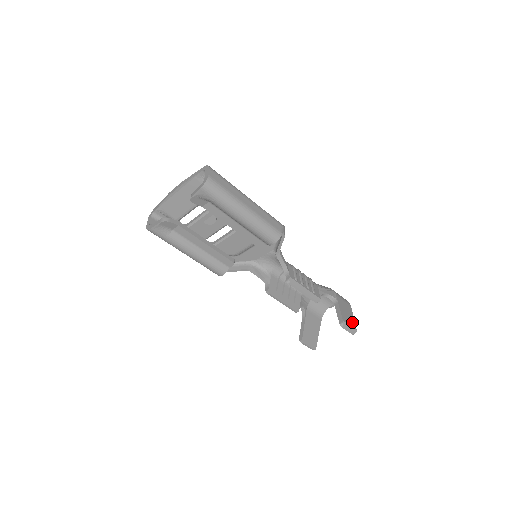
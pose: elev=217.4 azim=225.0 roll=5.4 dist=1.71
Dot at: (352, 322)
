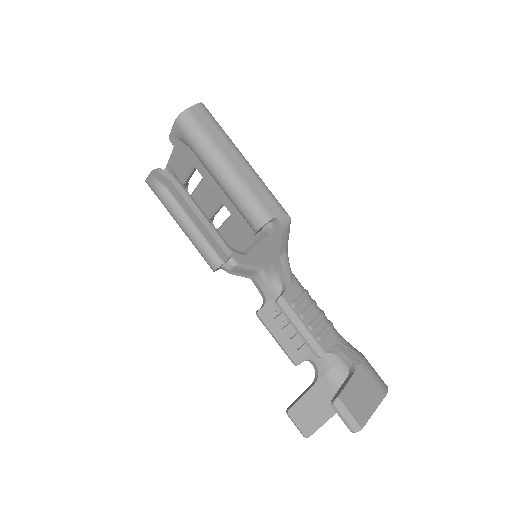
Dot at: (362, 413)
